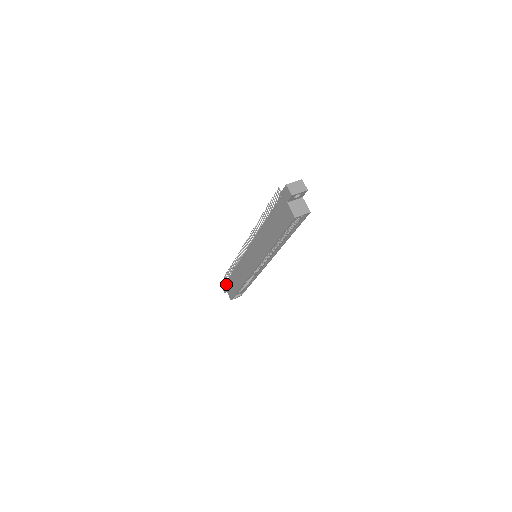
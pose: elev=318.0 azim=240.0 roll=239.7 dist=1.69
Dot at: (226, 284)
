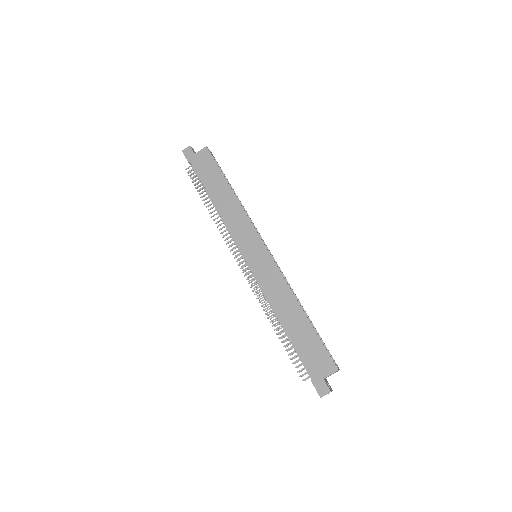
Dot at: (310, 369)
